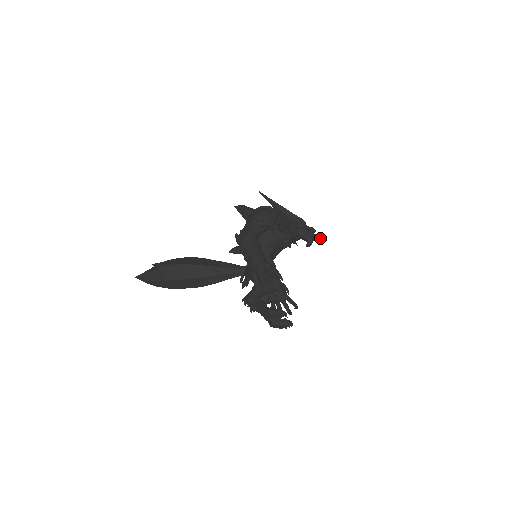
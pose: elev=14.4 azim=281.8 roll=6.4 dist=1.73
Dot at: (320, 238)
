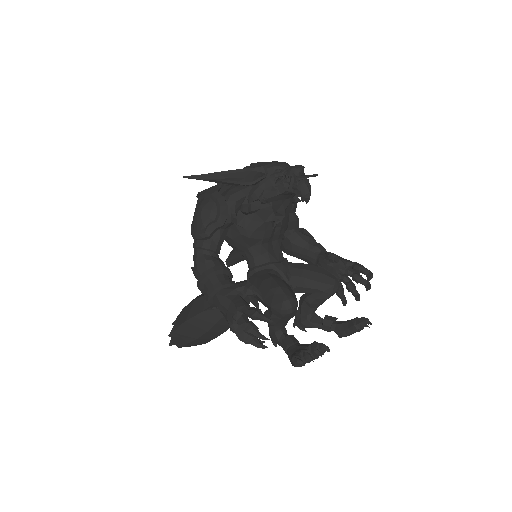
Dot at: (315, 176)
